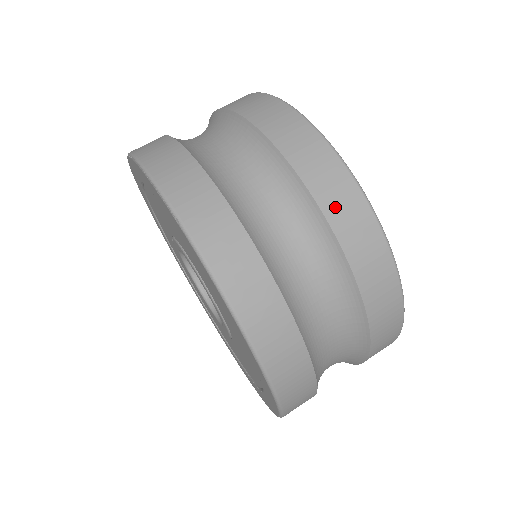
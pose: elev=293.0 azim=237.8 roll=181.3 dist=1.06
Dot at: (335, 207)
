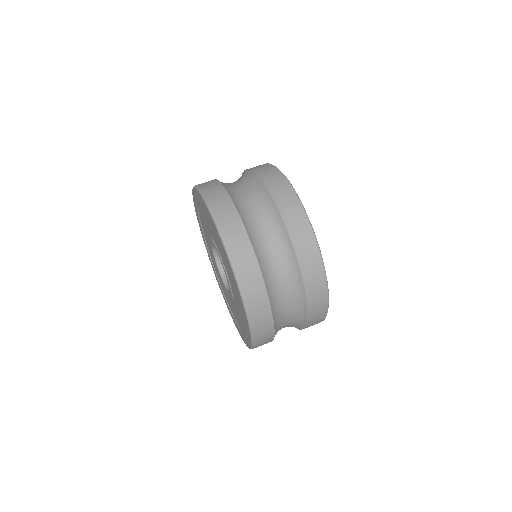
Dot at: (314, 310)
